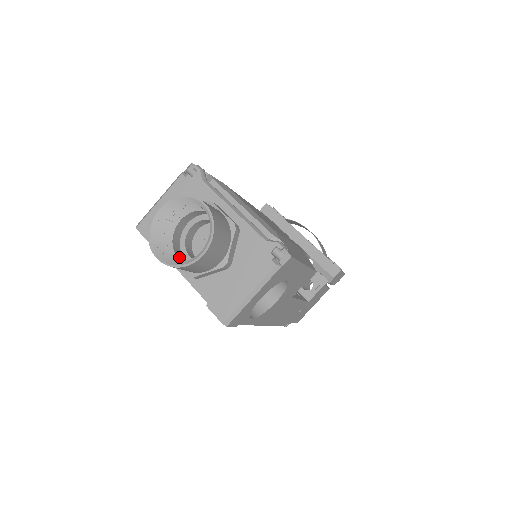
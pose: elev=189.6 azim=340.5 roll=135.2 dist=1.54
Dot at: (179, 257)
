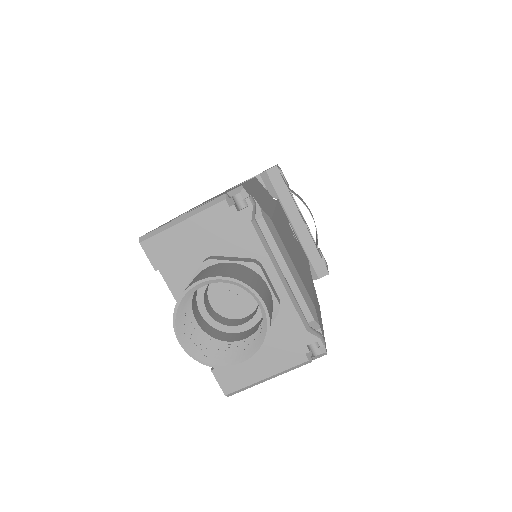
Dot at: (195, 314)
